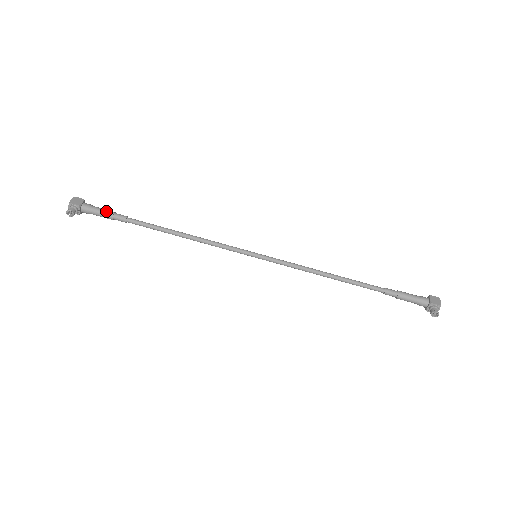
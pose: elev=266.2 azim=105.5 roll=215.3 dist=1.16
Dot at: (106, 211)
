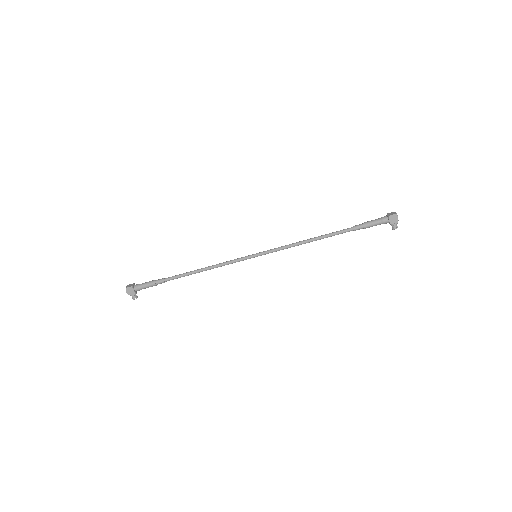
Dot at: (150, 286)
